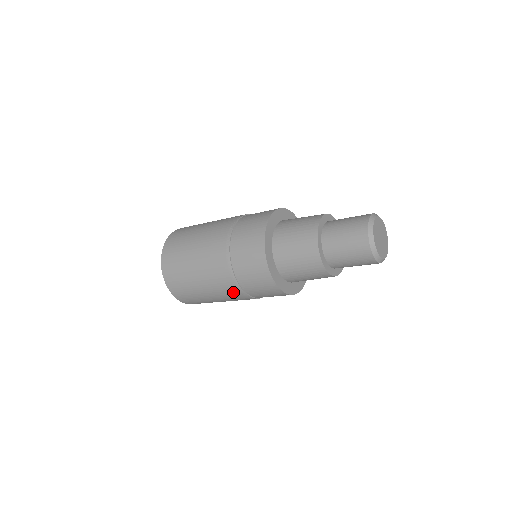
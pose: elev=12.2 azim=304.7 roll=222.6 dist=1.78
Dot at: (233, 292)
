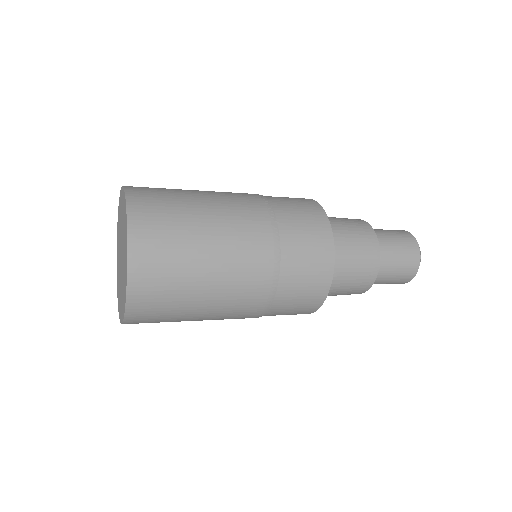
Dot at: (242, 318)
